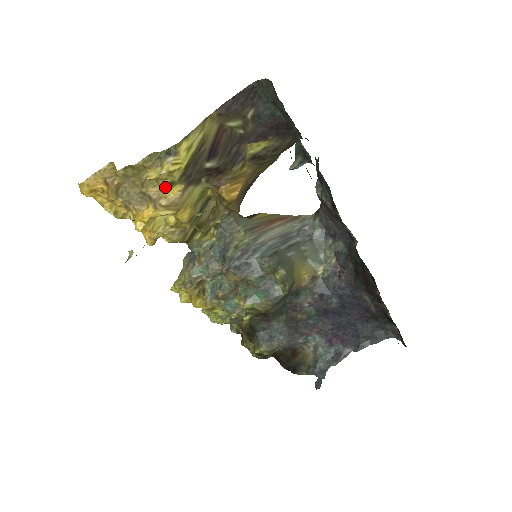
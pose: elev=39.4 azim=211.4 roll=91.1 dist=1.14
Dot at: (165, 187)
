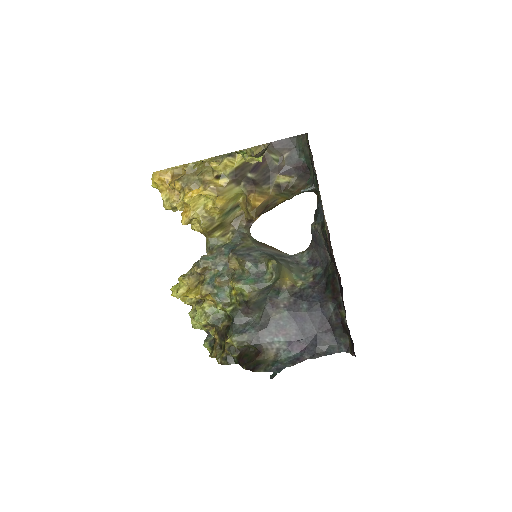
Dot at: (217, 178)
